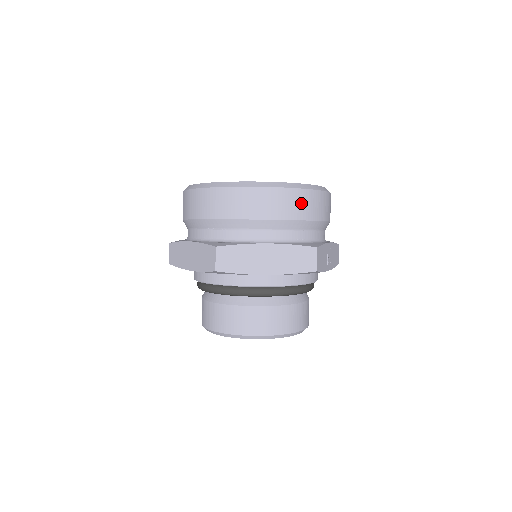
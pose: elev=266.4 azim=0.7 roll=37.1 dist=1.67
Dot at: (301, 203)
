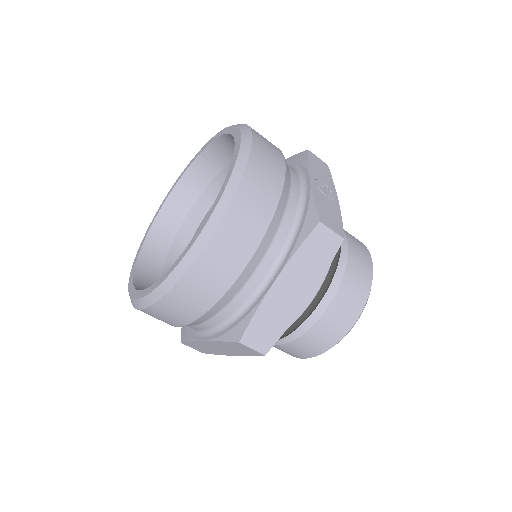
Dot at: (253, 204)
